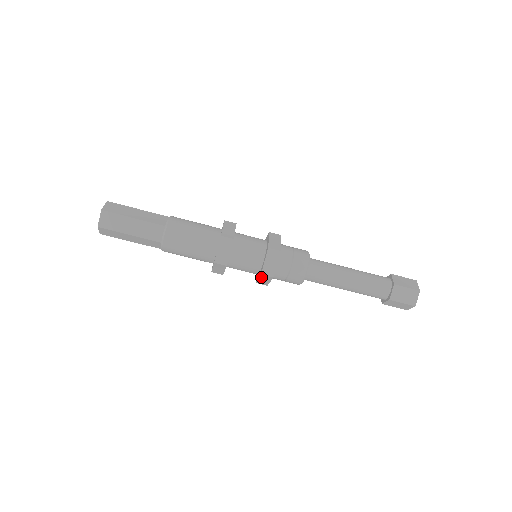
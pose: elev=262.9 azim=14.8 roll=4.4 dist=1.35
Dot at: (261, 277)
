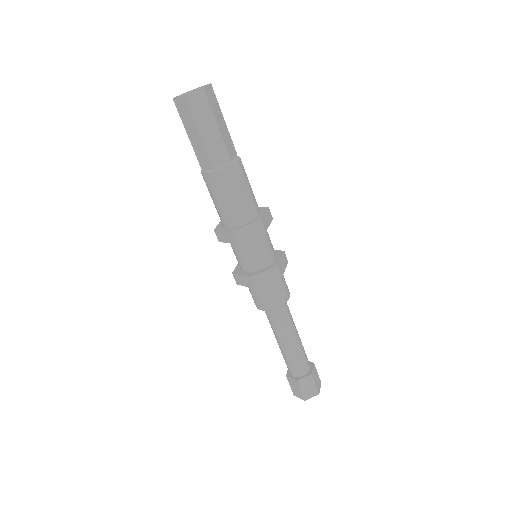
Dot at: (246, 277)
